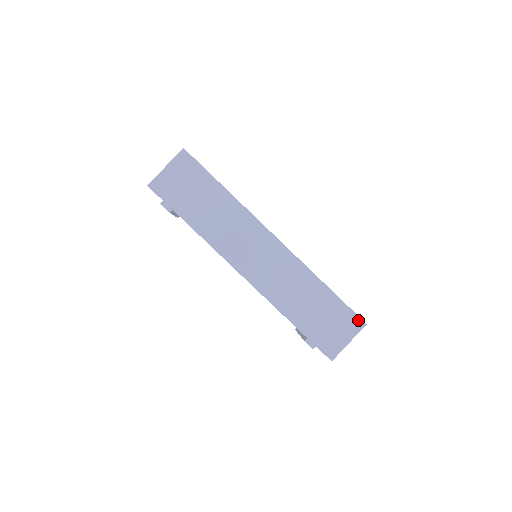
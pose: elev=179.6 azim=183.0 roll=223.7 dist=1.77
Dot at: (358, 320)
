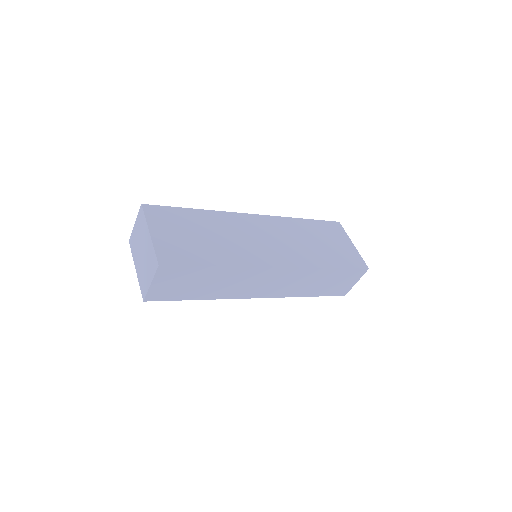
Dot at: (362, 270)
